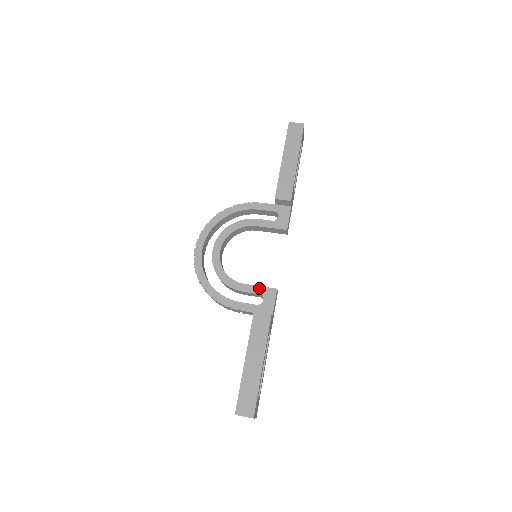
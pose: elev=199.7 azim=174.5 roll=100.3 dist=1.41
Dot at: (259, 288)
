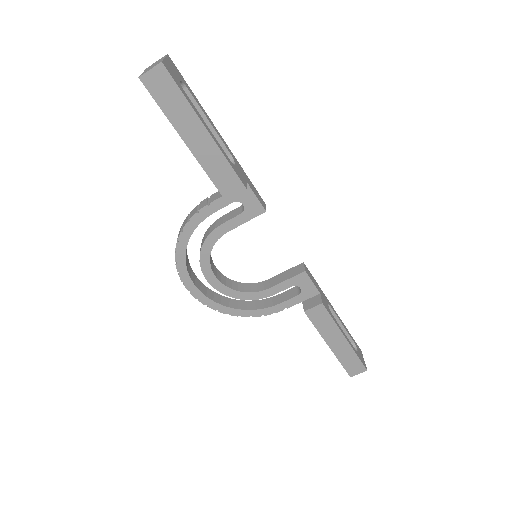
Dot at: (287, 282)
